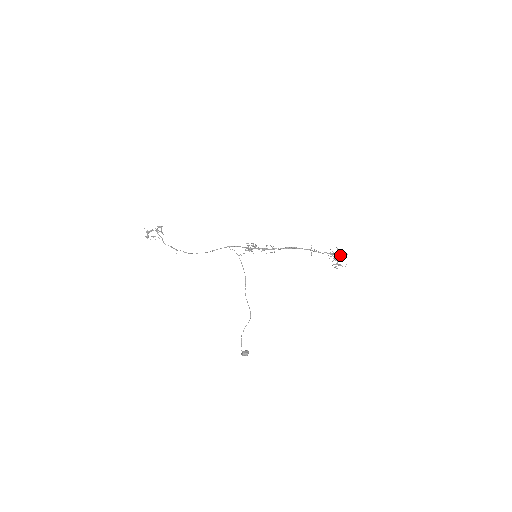
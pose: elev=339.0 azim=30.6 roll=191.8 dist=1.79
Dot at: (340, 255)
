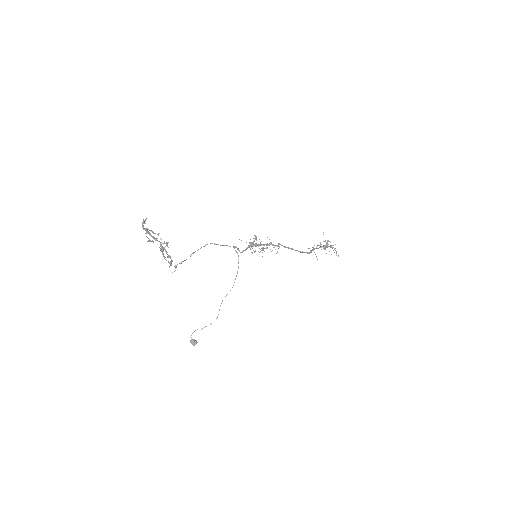
Dot at: occluded
